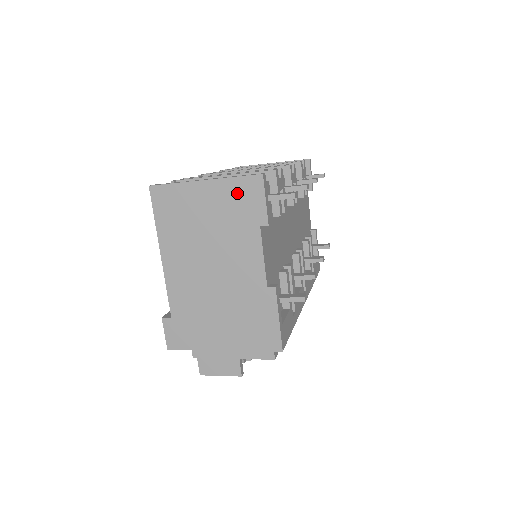
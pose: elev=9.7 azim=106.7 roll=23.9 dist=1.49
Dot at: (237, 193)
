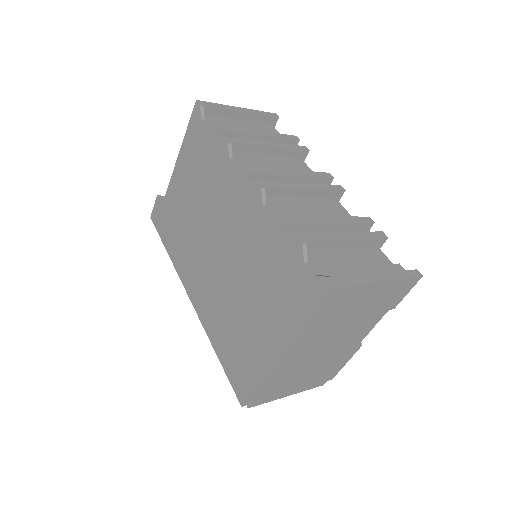
Dot at: (396, 290)
